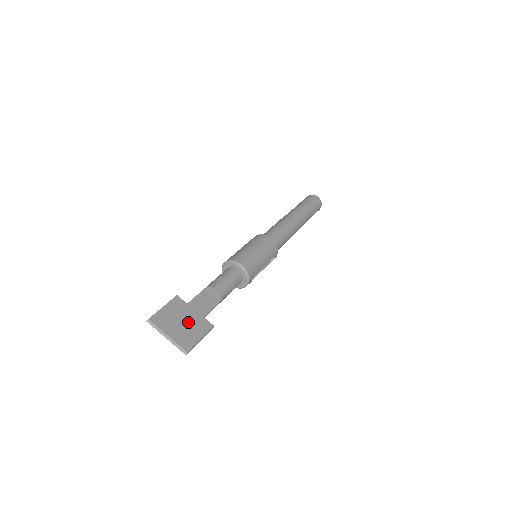
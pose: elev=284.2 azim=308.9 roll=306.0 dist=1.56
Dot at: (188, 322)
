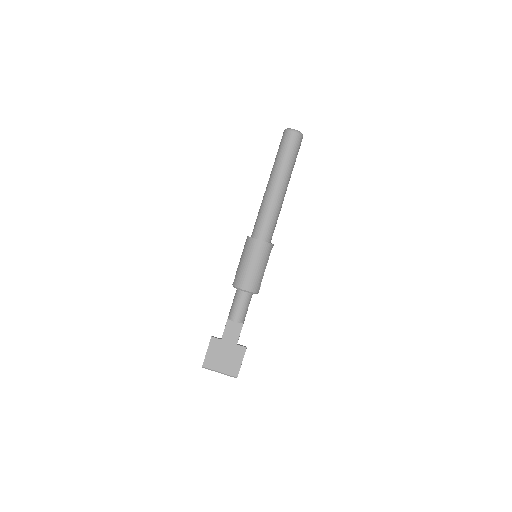
Dot at: (228, 354)
